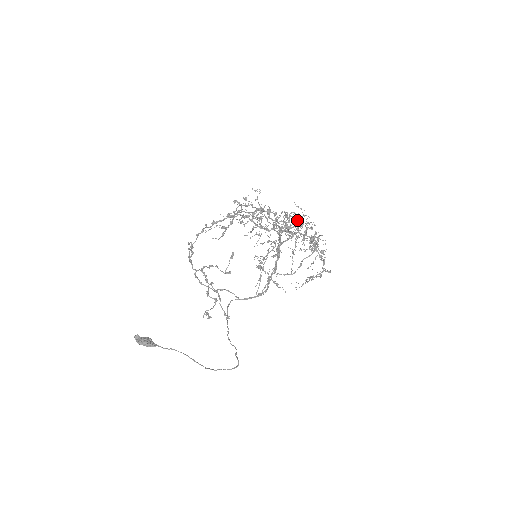
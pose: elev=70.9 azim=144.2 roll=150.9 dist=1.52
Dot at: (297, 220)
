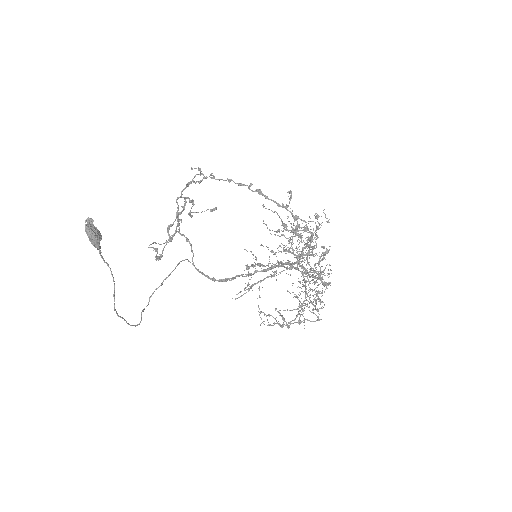
Dot at: (324, 273)
